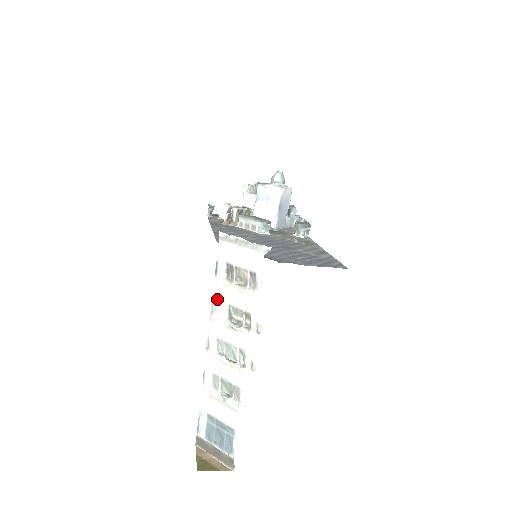
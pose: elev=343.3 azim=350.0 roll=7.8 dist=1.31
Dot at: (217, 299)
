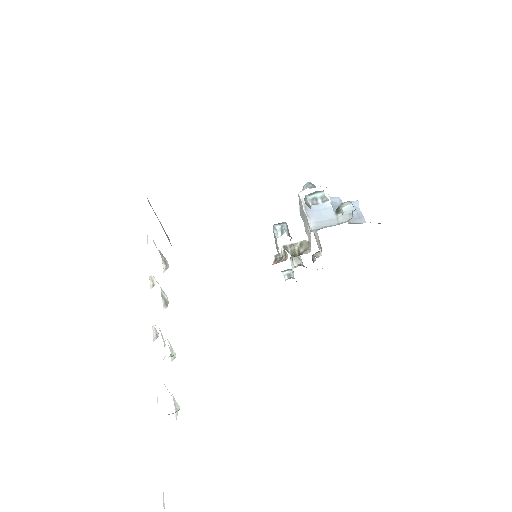
Dot at: occluded
